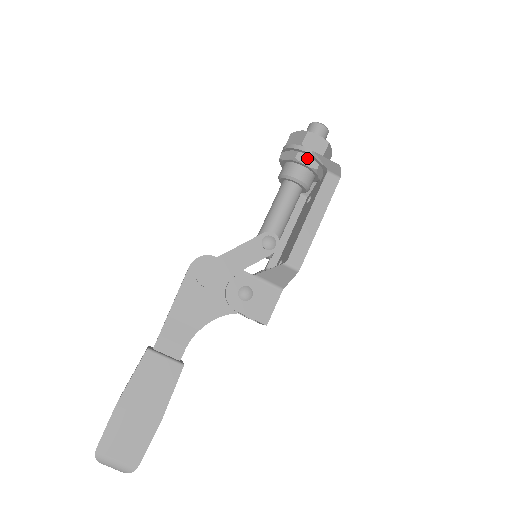
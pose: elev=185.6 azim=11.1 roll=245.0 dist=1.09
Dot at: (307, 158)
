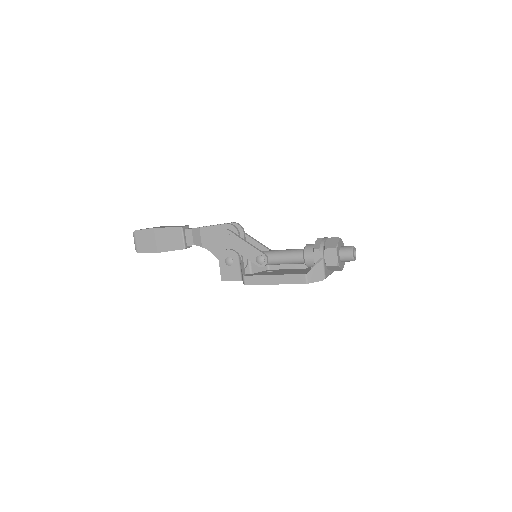
Dot at: (318, 257)
